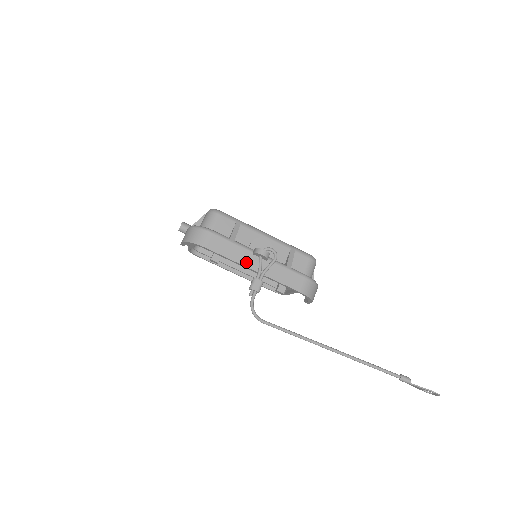
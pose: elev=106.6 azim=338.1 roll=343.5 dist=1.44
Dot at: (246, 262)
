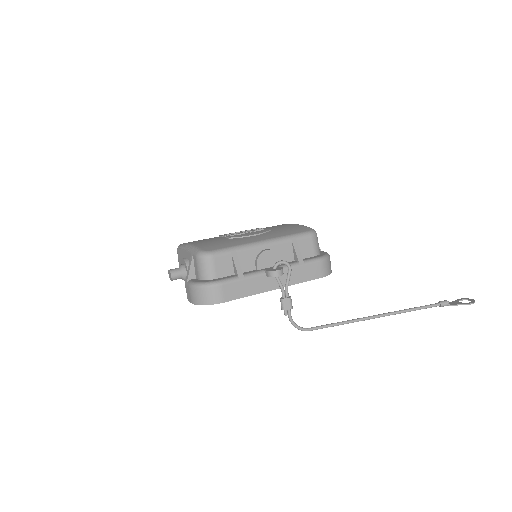
Dot at: (265, 287)
